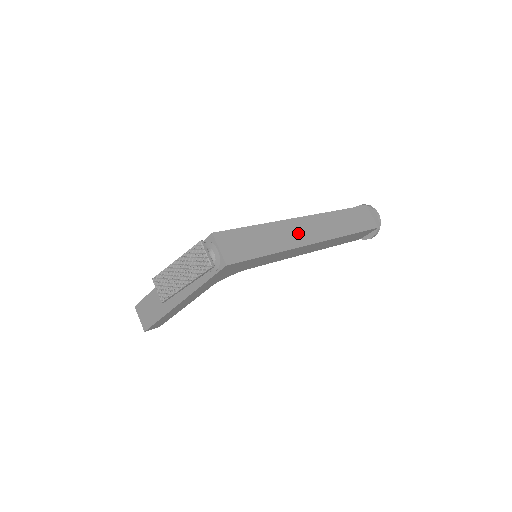
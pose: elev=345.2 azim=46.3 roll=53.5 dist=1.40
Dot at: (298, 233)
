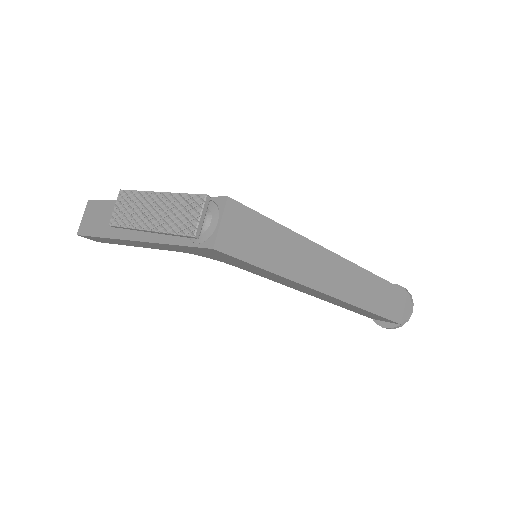
Dot at: (321, 271)
